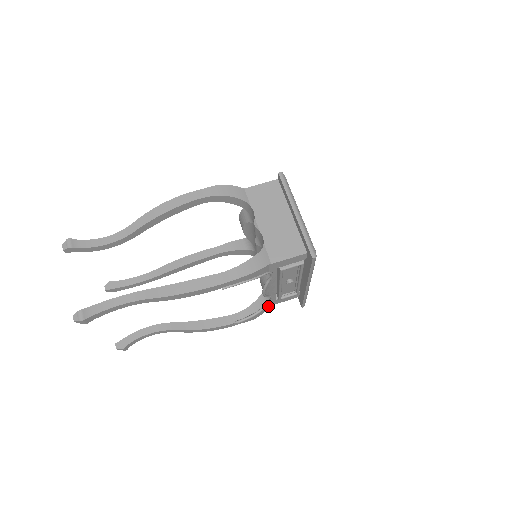
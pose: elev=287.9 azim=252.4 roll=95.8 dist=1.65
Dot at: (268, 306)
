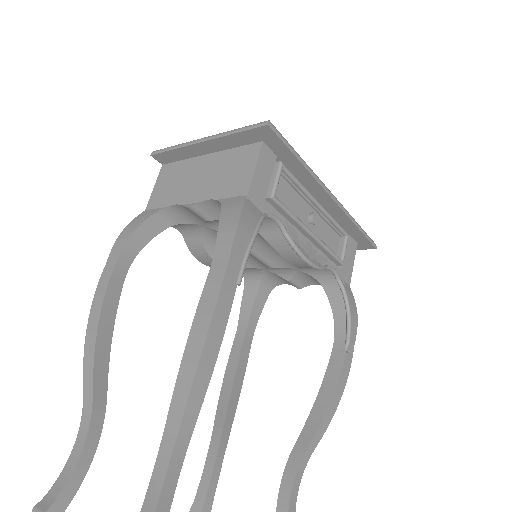
Dot at: (346, 288)
